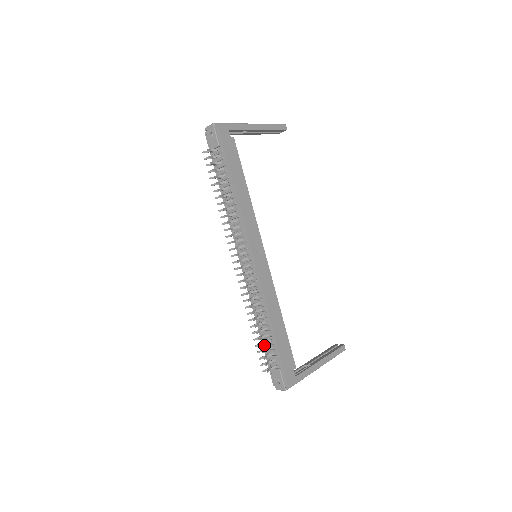
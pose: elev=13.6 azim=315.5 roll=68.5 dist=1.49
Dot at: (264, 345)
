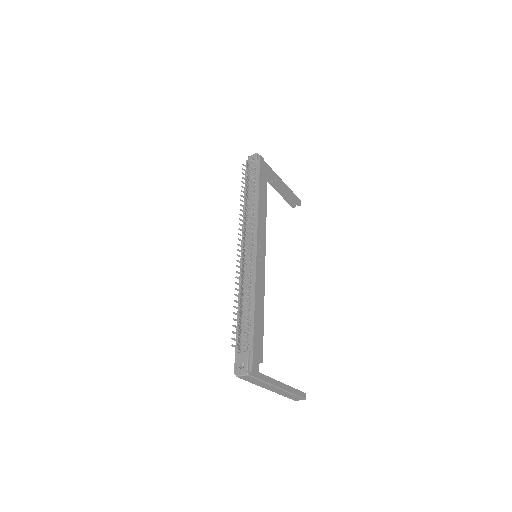
Dot at: (238, 329)
